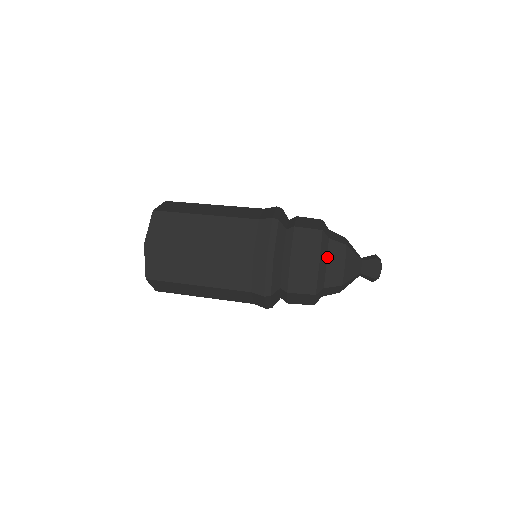
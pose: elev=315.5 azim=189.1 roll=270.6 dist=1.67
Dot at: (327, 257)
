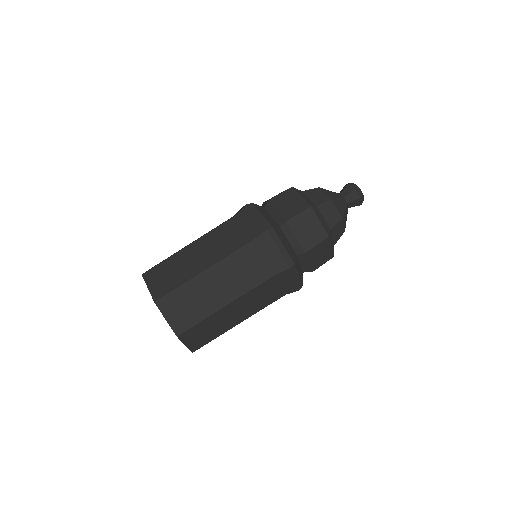
Dot at: (327, 224)
